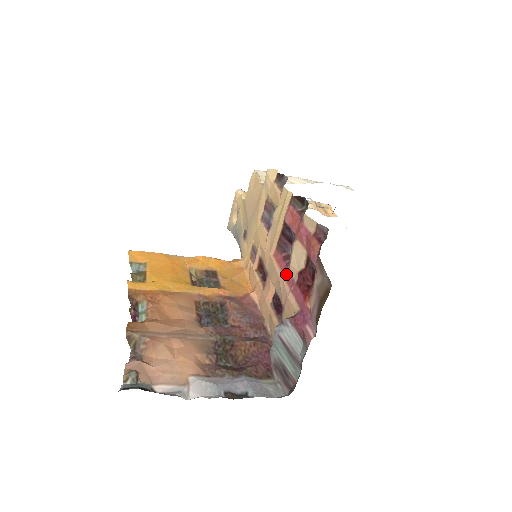
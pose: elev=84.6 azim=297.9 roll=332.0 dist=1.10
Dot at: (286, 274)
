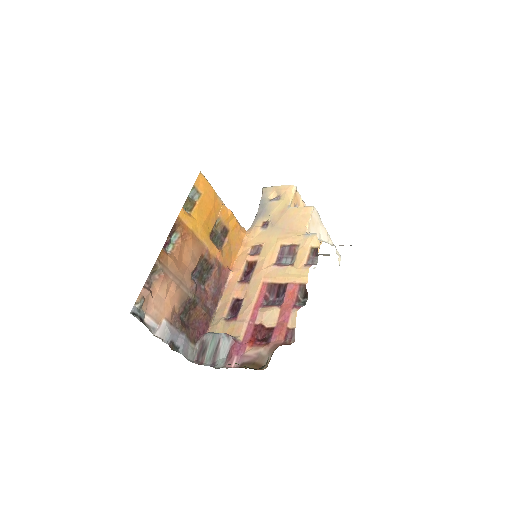
Dot at: (256, 309)
